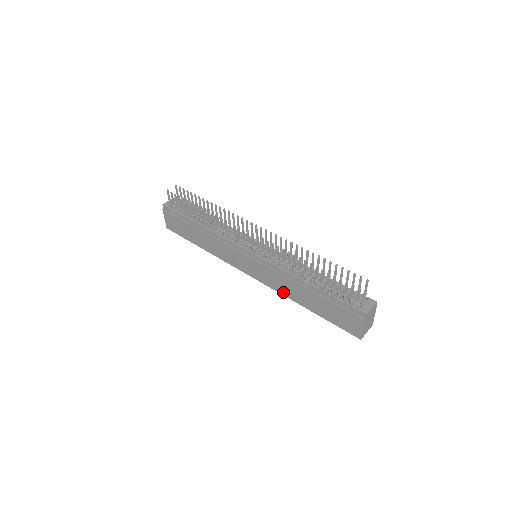
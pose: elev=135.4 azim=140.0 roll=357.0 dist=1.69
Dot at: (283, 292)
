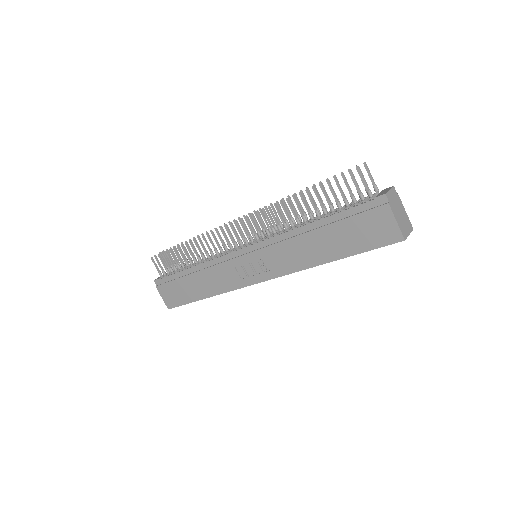
Dot at: (298, 266)
